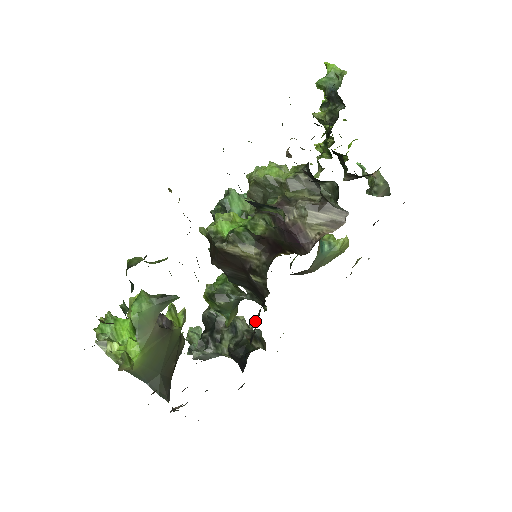
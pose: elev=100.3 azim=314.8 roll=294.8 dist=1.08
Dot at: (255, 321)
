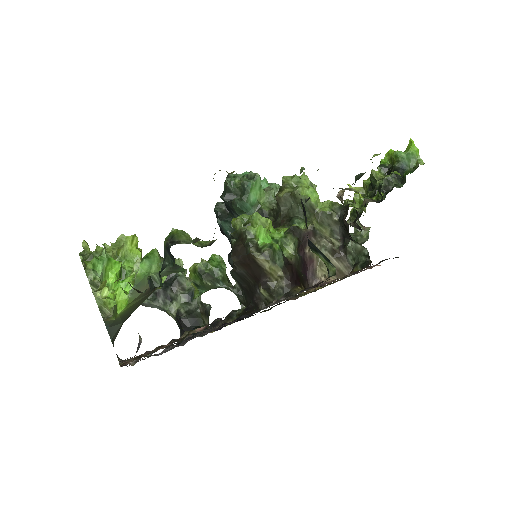
Dot at: (231, 315)
